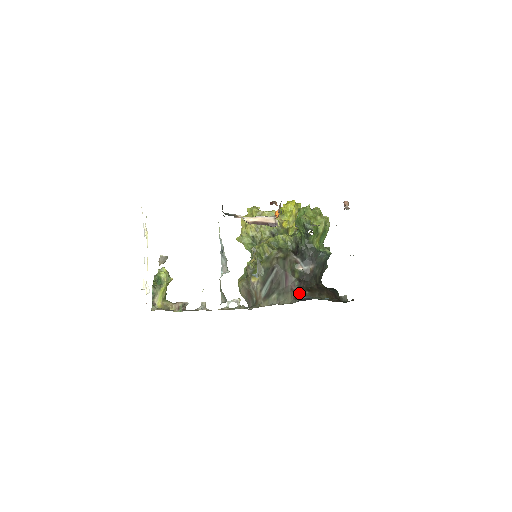
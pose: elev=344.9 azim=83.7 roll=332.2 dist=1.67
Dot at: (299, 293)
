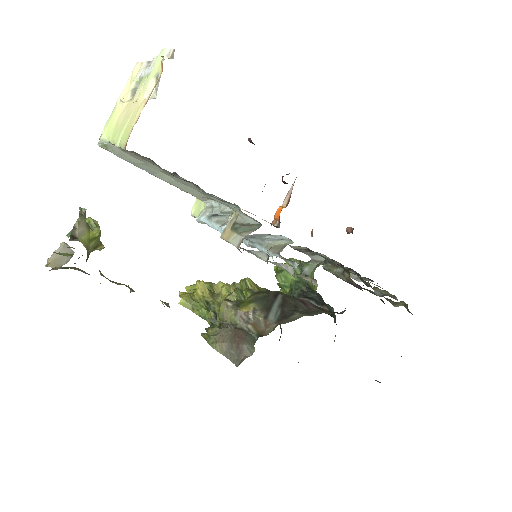
Dot at: (336, 312)
